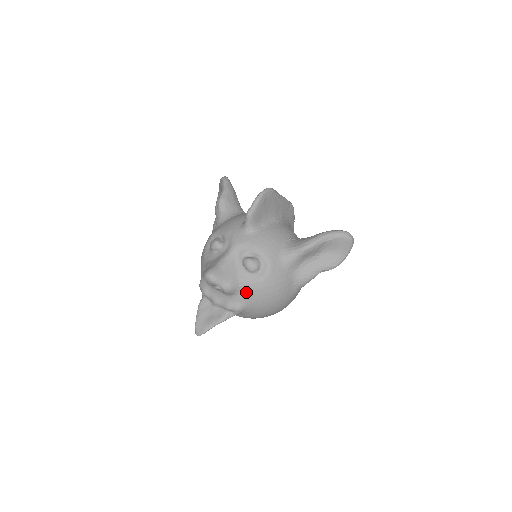
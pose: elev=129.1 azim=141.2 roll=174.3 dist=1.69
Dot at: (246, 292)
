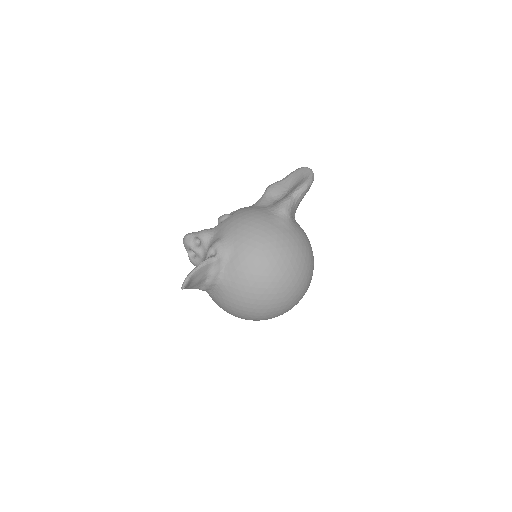
Dot at: (220, 229)
